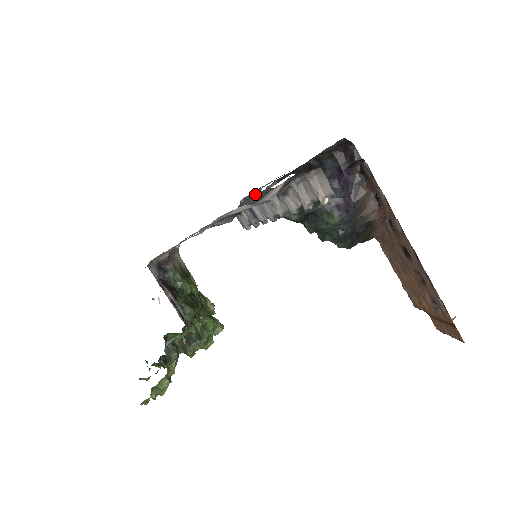
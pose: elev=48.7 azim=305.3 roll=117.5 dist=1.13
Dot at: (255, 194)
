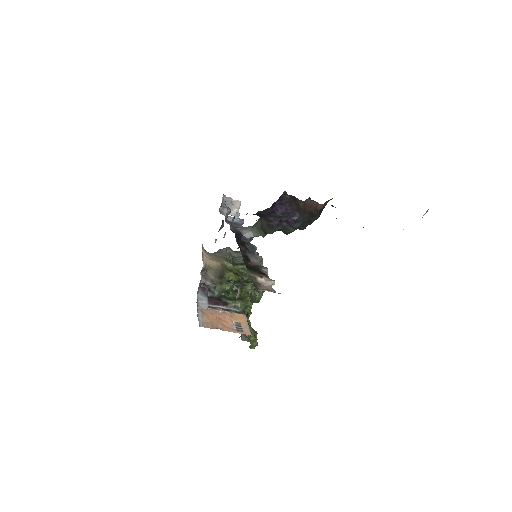
Dot at: occluded
